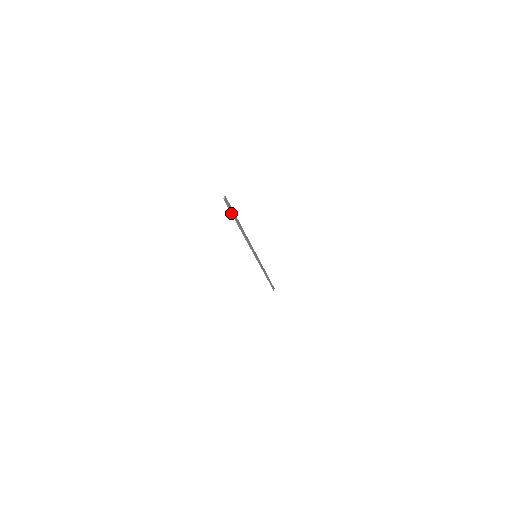
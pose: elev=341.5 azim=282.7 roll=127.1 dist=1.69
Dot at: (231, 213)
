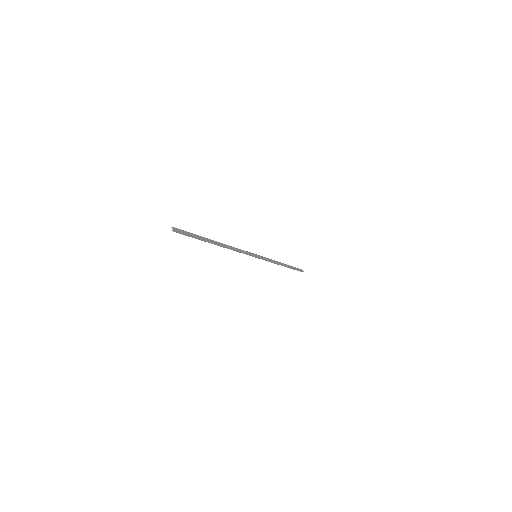
Dot at: (192, 237)
